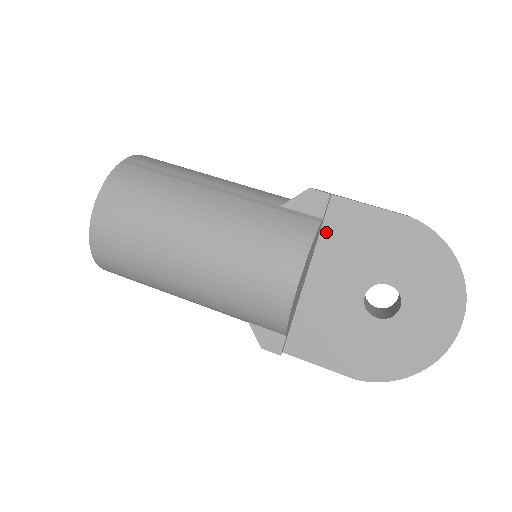
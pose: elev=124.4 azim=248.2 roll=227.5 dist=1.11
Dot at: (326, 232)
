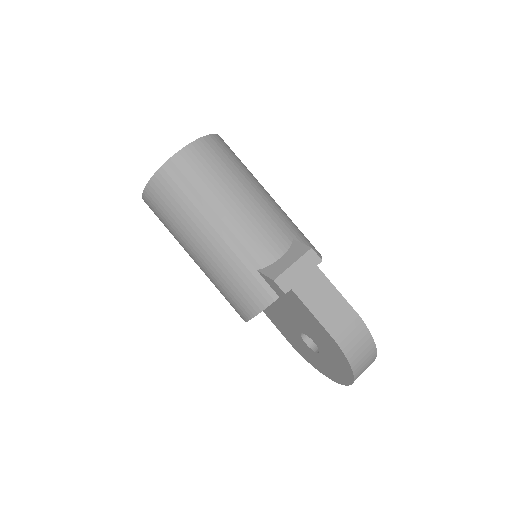
Dot at: (286, 297)
